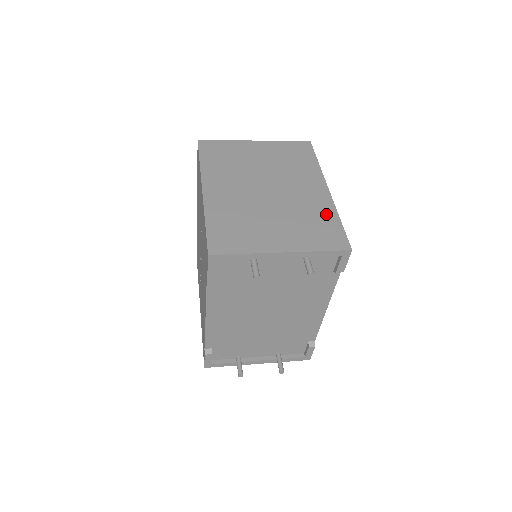
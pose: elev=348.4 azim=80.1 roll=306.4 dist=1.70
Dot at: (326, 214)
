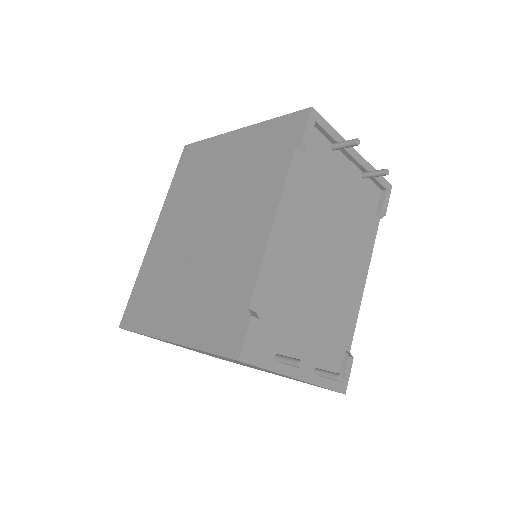
Dot at: occluded
